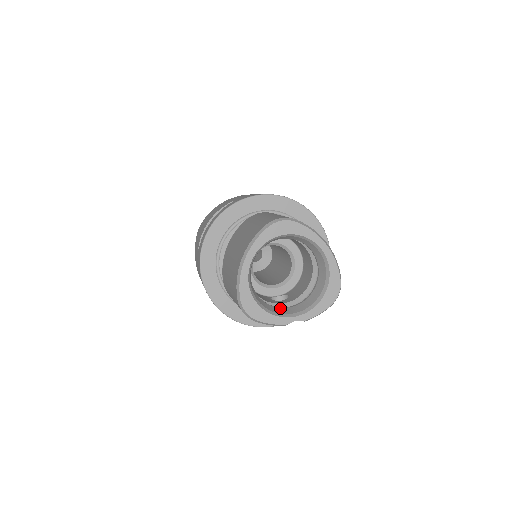
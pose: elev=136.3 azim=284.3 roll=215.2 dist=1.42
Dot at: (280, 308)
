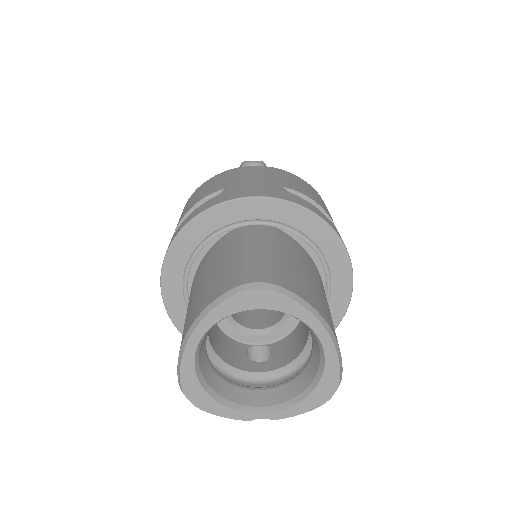
Dot at: (245, 390)
